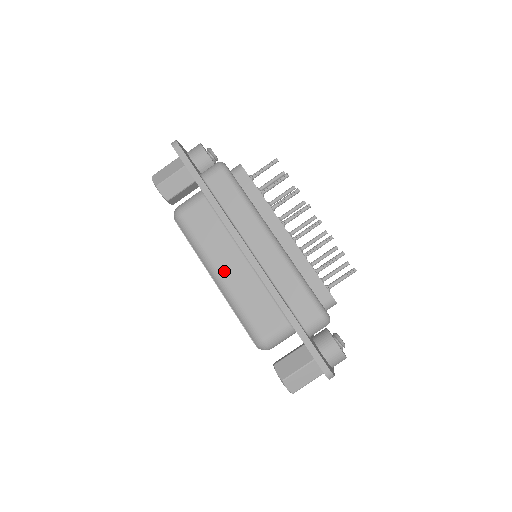
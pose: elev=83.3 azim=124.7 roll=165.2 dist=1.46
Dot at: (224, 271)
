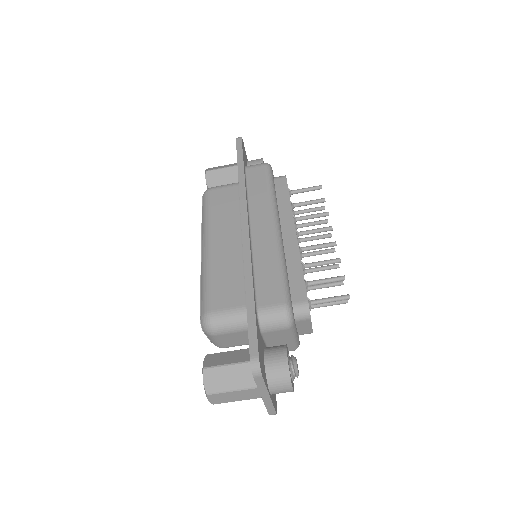
Dot at: (215, 242)
